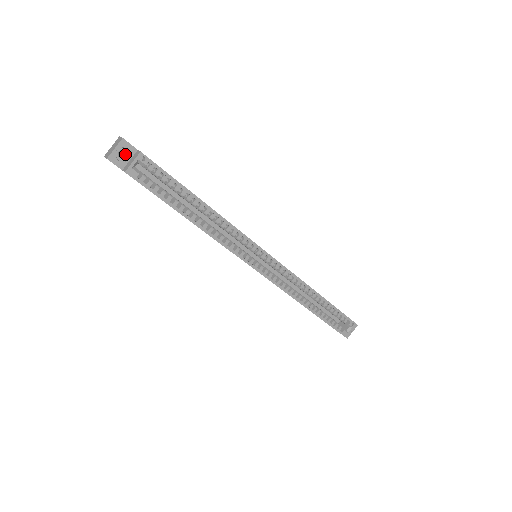
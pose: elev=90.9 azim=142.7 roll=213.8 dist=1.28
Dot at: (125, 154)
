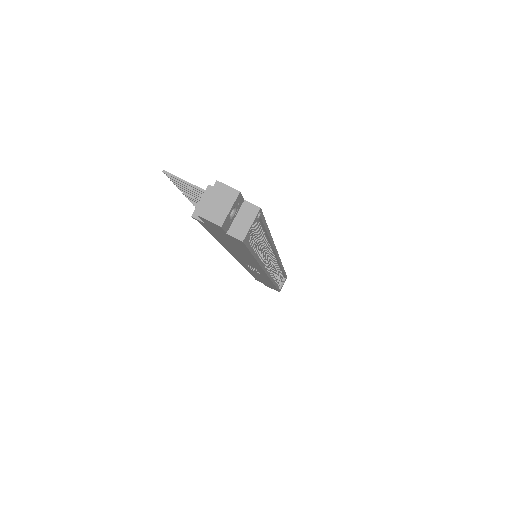
Dot at: (233, 211)
